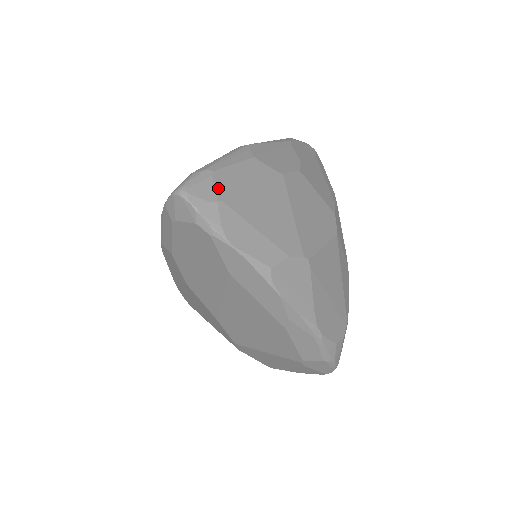
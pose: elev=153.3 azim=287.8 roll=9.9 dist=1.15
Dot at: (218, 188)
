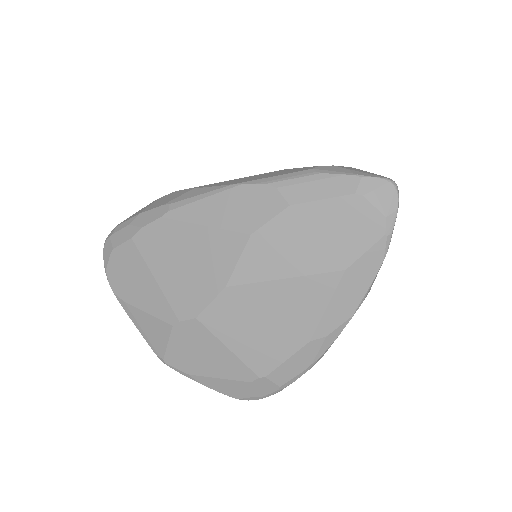
Dot at: occluded
